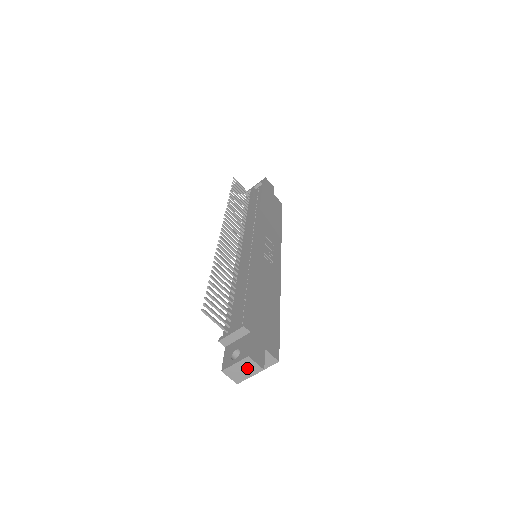
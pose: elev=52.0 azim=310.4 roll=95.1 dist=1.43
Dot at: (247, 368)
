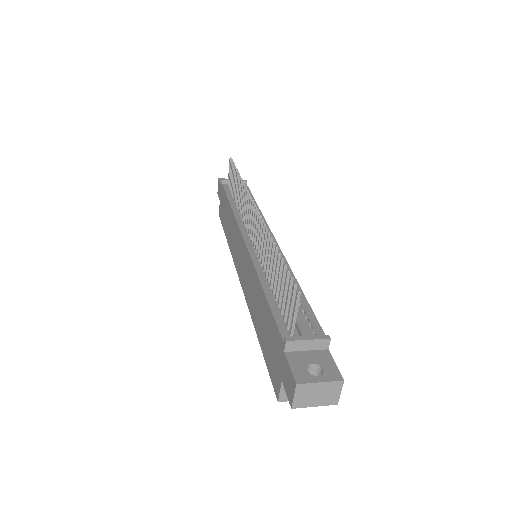
Dot at: (325, 394)
